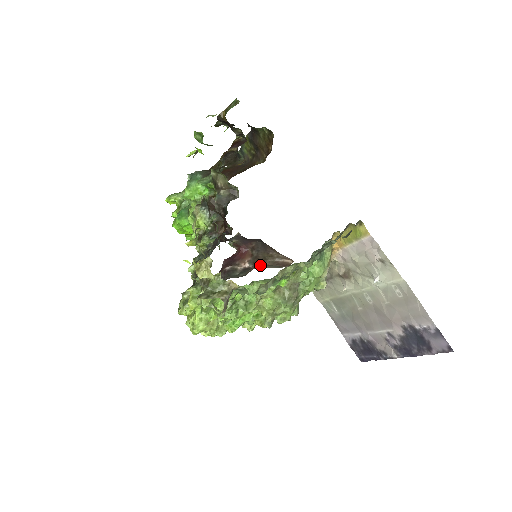
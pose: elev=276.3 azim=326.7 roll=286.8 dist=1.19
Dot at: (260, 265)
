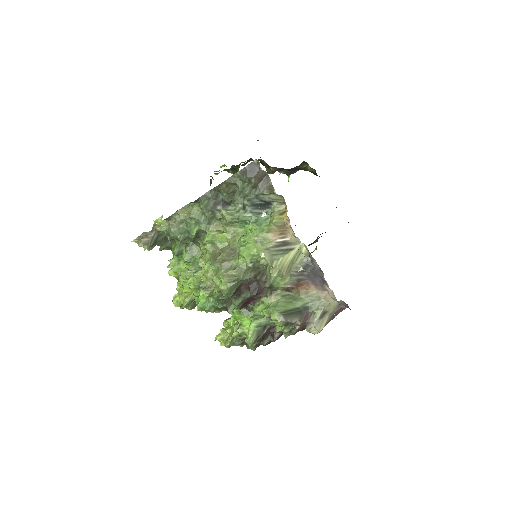
Dot at: occluded
